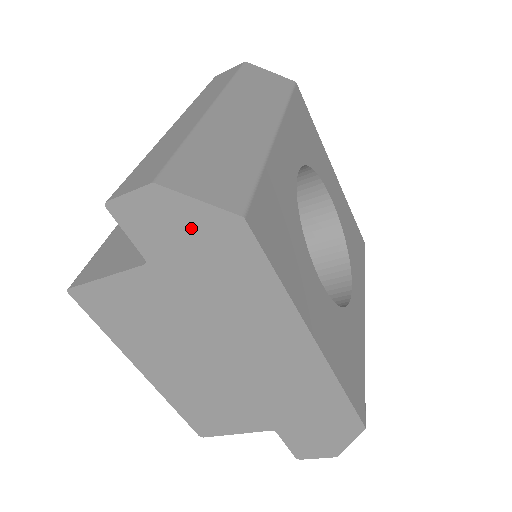
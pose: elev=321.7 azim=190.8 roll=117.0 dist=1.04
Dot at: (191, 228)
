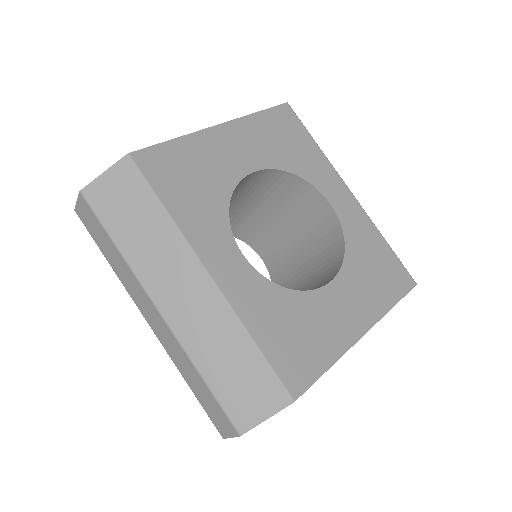
Dot at: occluded
